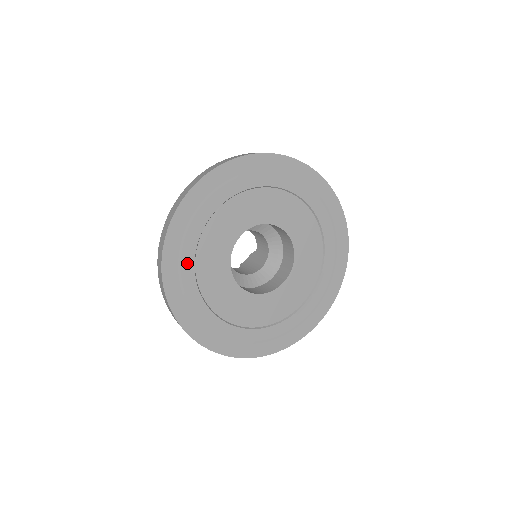
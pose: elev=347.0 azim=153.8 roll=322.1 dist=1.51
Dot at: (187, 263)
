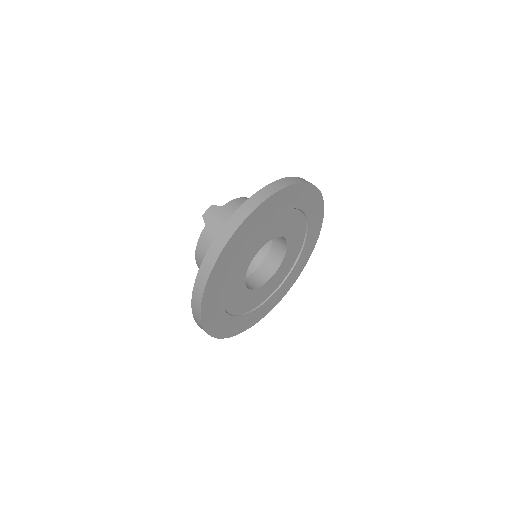
Dot at: (230, 321)
